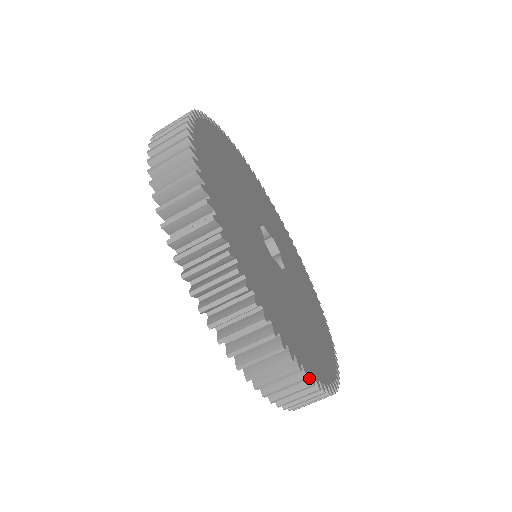
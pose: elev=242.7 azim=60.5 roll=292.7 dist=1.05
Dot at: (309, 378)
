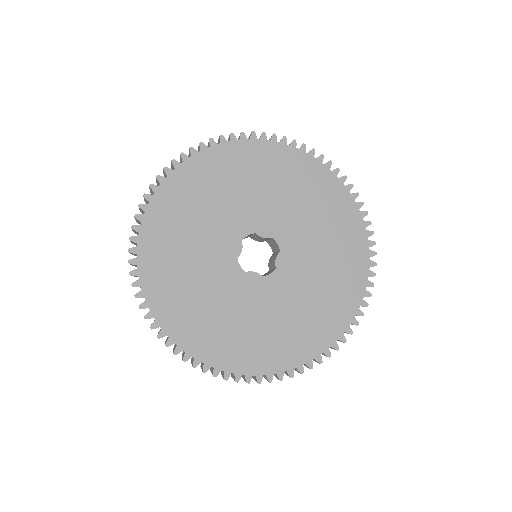
Dot at: occluded
